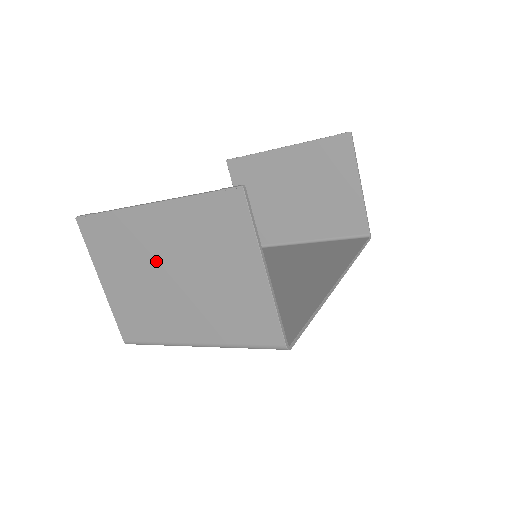
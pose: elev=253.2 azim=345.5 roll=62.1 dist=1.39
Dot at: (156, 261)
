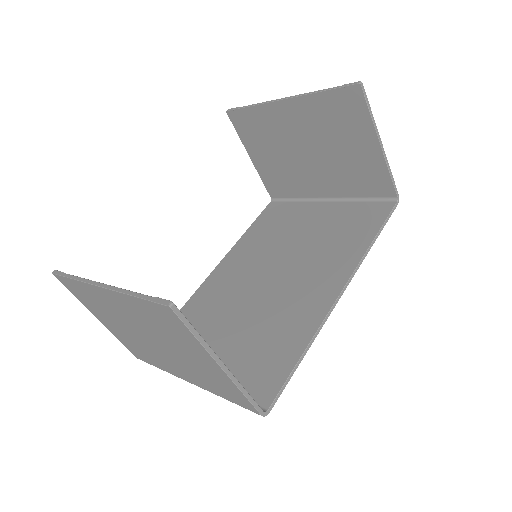
Dot at: (130, 324)
